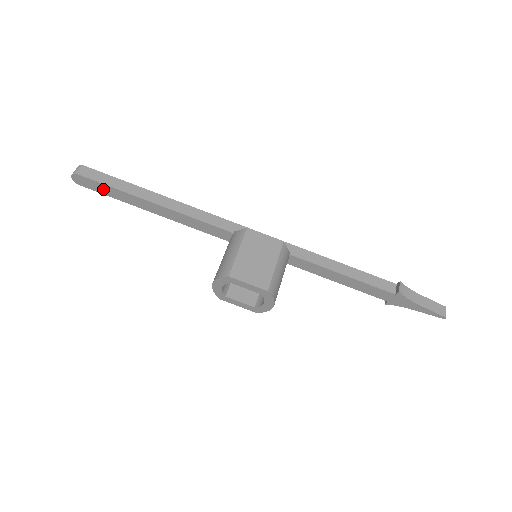
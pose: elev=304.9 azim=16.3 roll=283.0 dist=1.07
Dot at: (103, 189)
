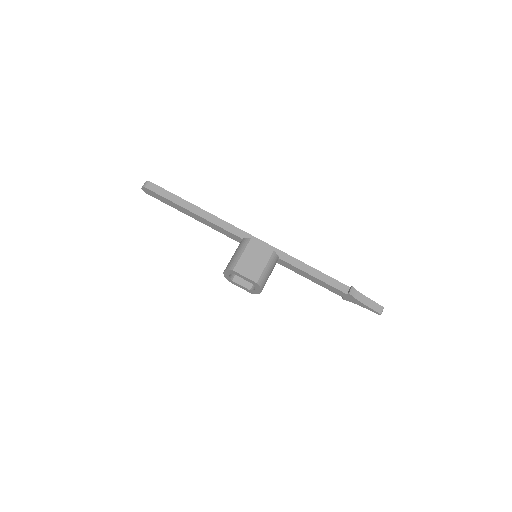
Dot at: (161, 199)
